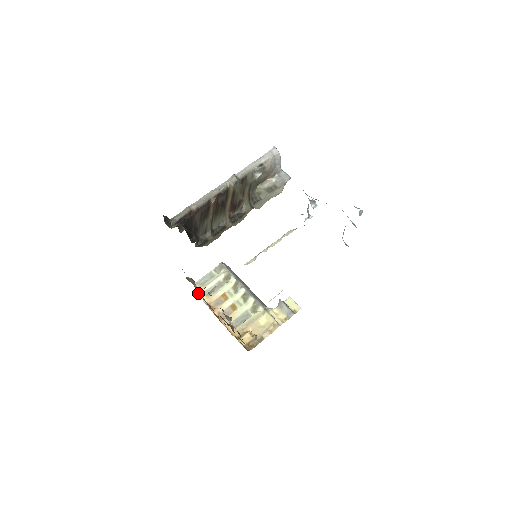
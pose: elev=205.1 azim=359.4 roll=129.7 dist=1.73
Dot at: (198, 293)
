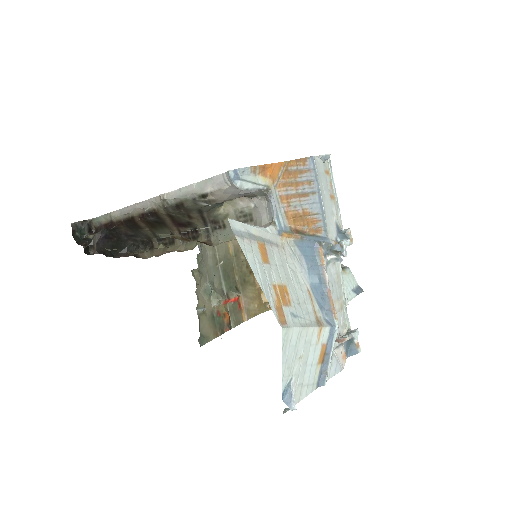
Dot at: occluded
